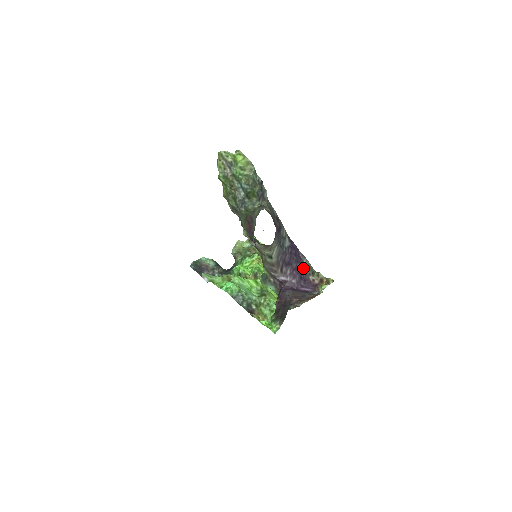
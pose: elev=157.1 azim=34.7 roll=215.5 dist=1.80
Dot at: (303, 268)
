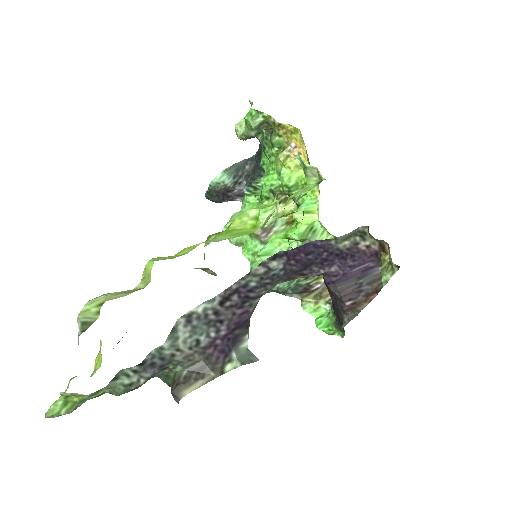
Dot at: (337, 248)
